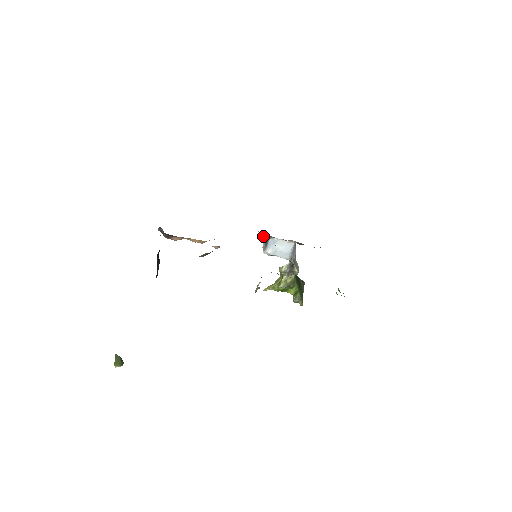
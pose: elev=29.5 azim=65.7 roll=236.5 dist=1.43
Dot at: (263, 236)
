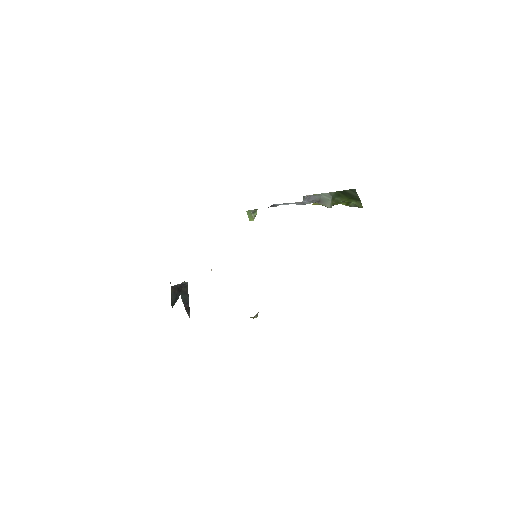
Dot at: occluded
